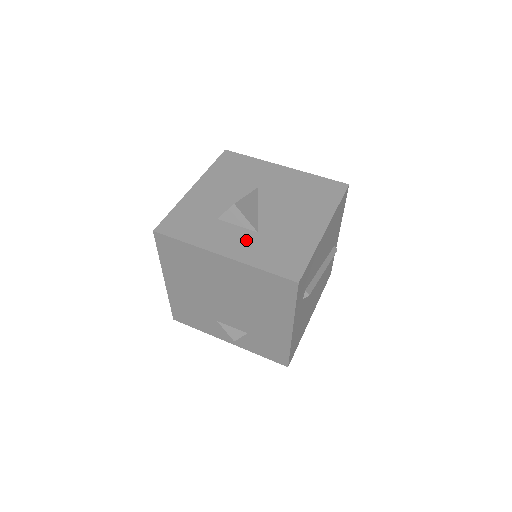
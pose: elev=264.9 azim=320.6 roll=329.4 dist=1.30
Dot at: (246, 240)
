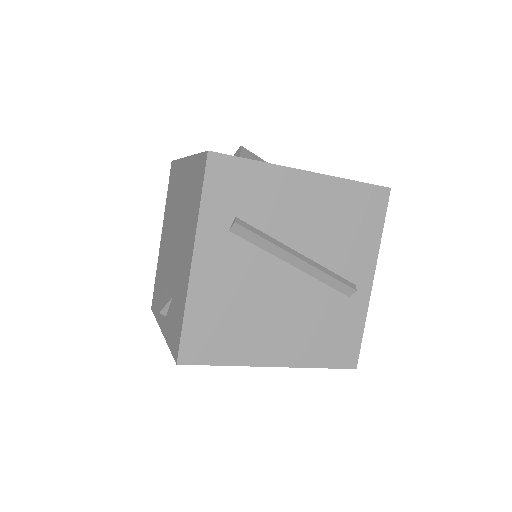
Dot at: occluded
